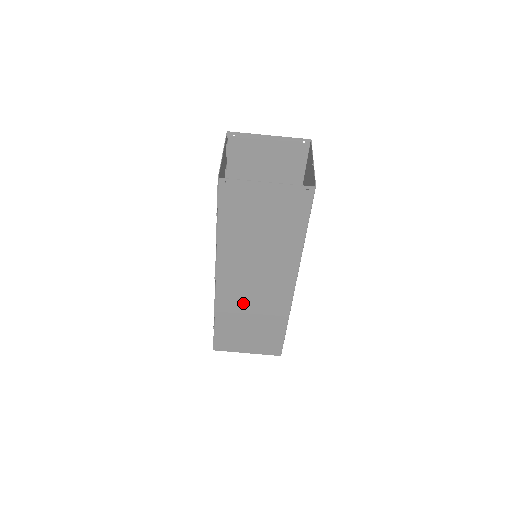
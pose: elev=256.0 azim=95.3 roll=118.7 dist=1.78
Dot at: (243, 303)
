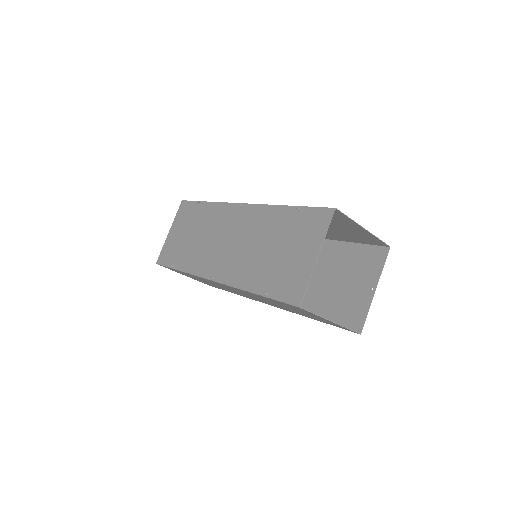
Dot at: (218, 285)
